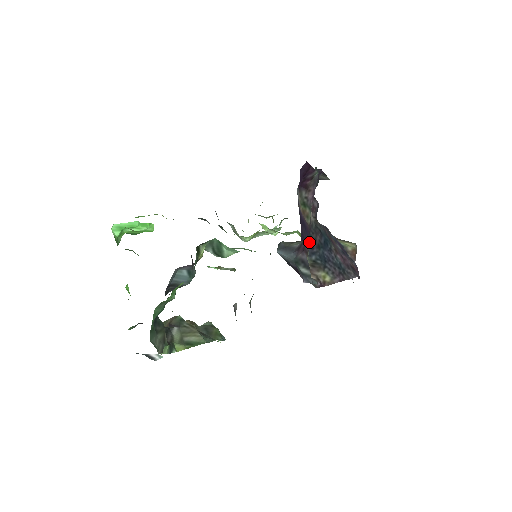
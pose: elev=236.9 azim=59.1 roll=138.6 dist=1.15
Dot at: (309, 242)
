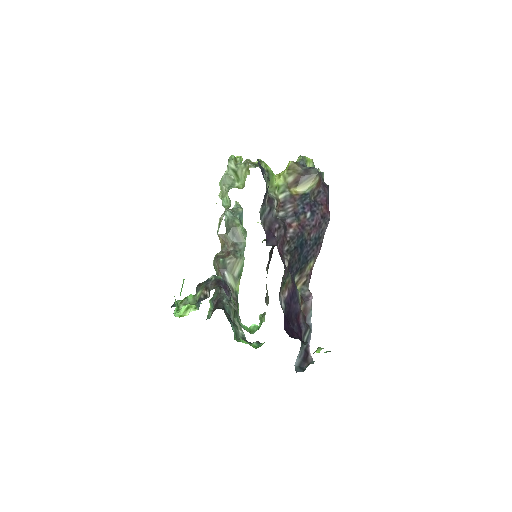
Dot at: (293, 271)
